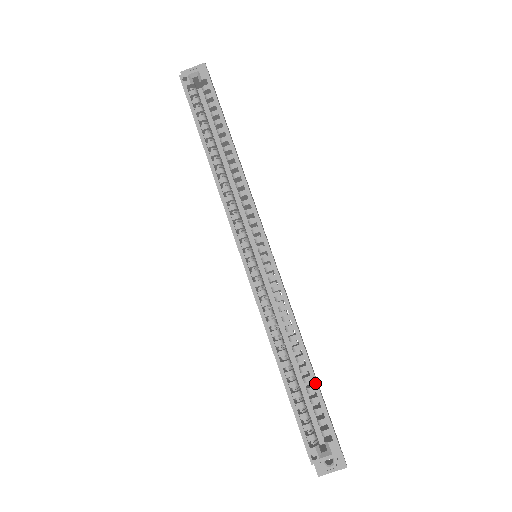
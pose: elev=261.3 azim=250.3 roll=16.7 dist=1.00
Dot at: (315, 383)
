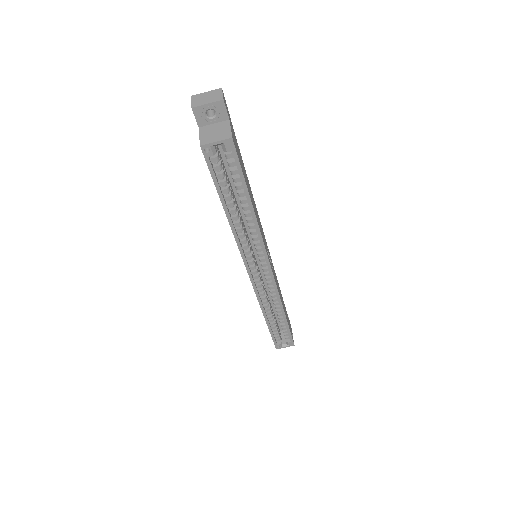
Dot at: (287, 325)
